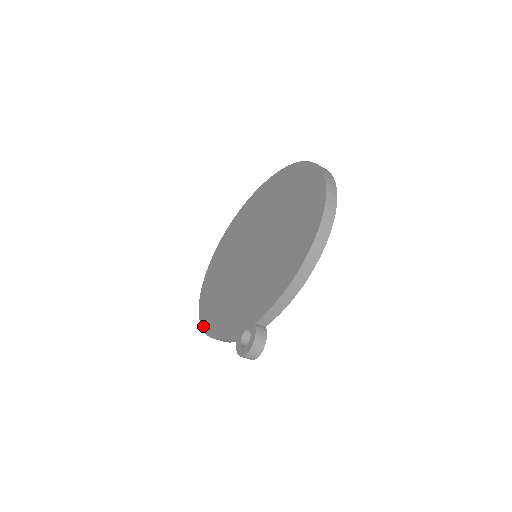
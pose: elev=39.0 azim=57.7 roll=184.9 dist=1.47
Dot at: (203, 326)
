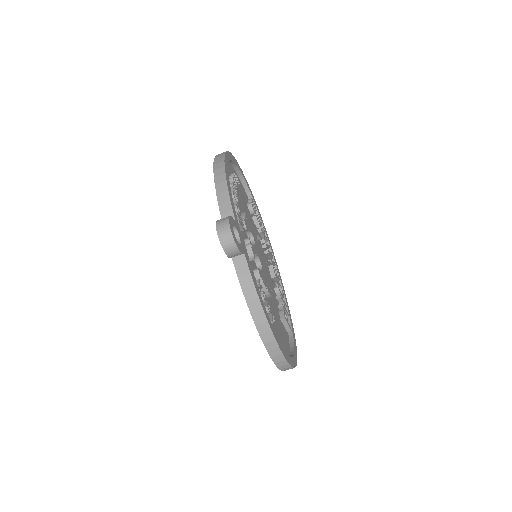
Dot at: (267, 350)
